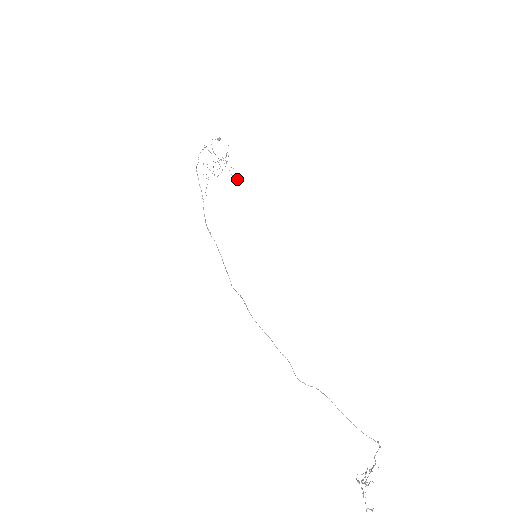
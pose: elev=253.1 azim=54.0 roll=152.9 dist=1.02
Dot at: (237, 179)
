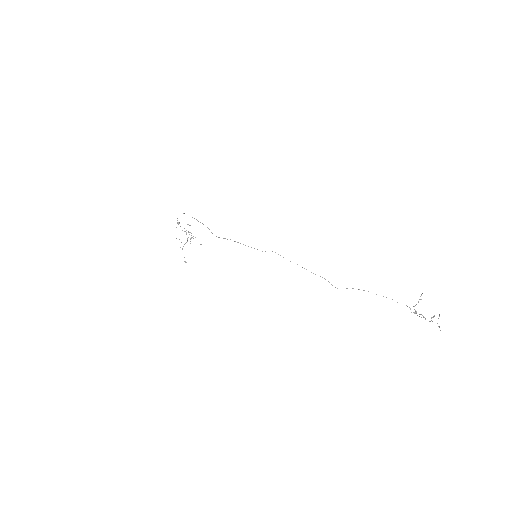
Dot at: occluded
